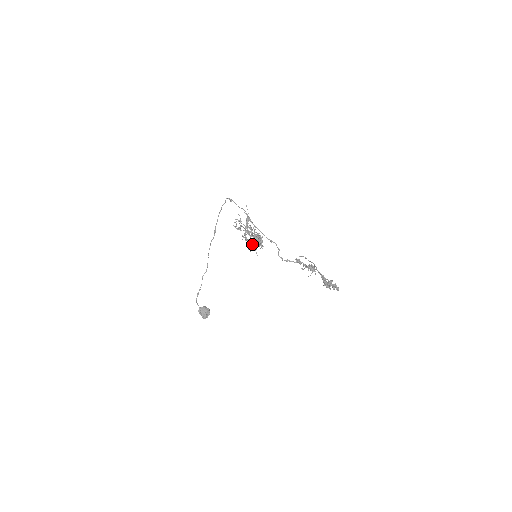
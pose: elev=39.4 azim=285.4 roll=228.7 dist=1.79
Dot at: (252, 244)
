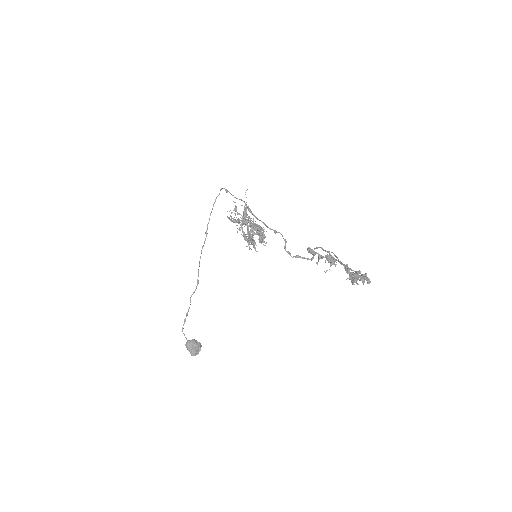
Dot at: (250, 237)
